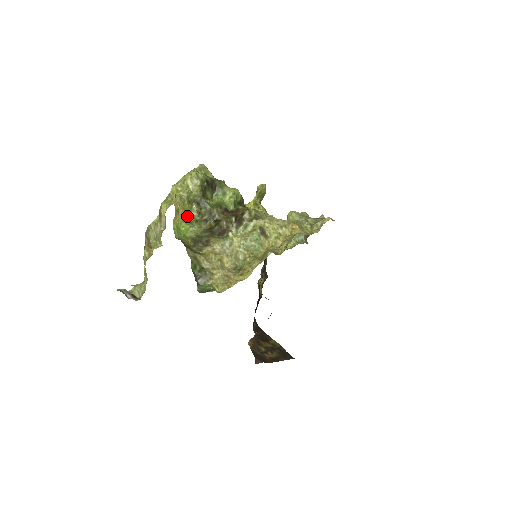
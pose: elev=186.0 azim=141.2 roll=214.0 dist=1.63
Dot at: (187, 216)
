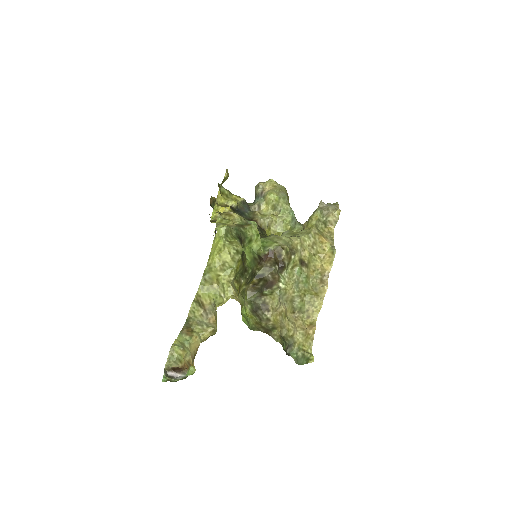
Dot at: (241, 296)
